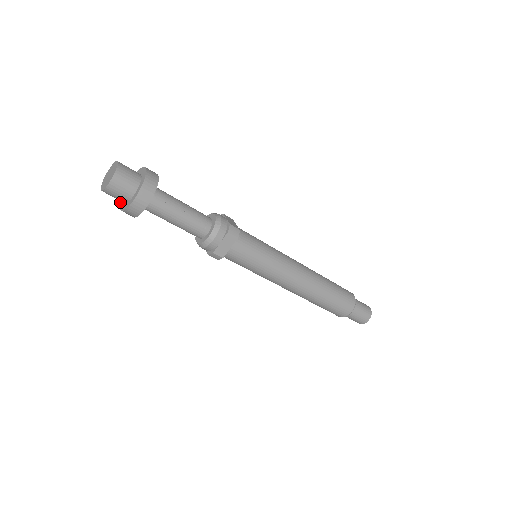
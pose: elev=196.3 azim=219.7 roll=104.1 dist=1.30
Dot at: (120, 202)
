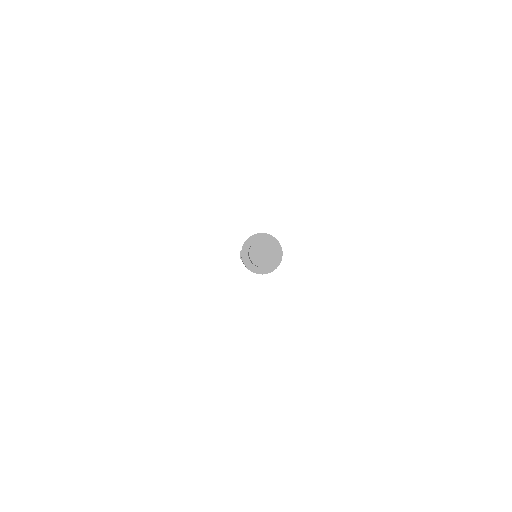
Dot at: (242, 259)
